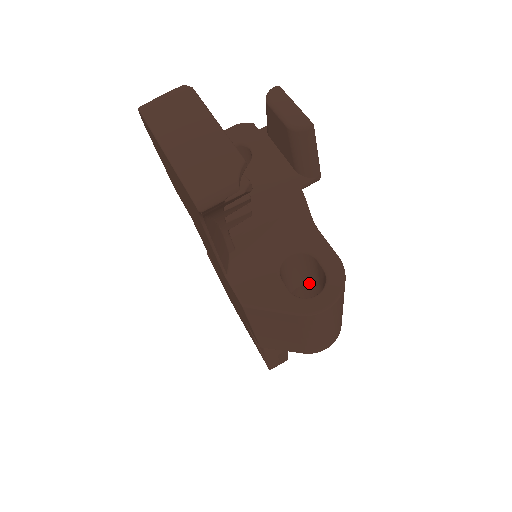
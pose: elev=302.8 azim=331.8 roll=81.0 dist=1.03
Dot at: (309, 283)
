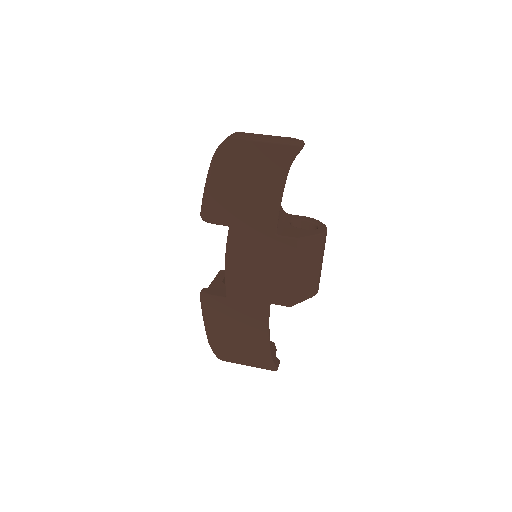
Dot at: occluded
